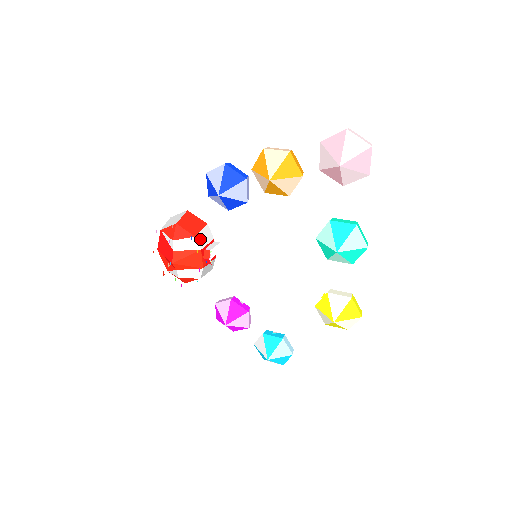
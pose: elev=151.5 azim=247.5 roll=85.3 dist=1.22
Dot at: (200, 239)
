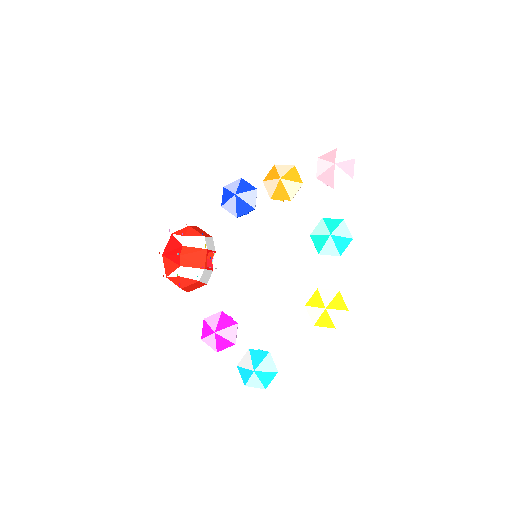
Dot at: (207, 242)
